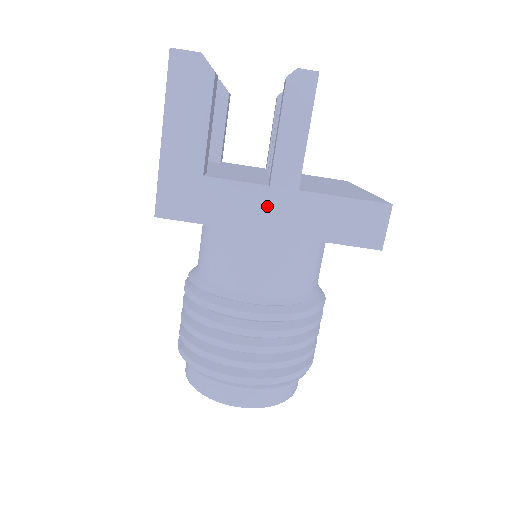
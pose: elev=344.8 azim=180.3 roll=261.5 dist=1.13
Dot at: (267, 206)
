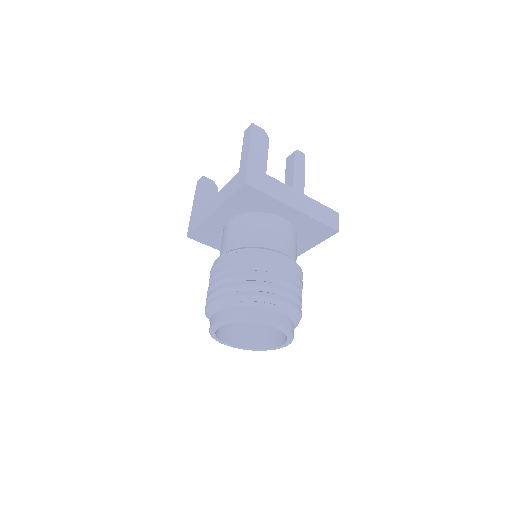
Dot at: (293, 196)
